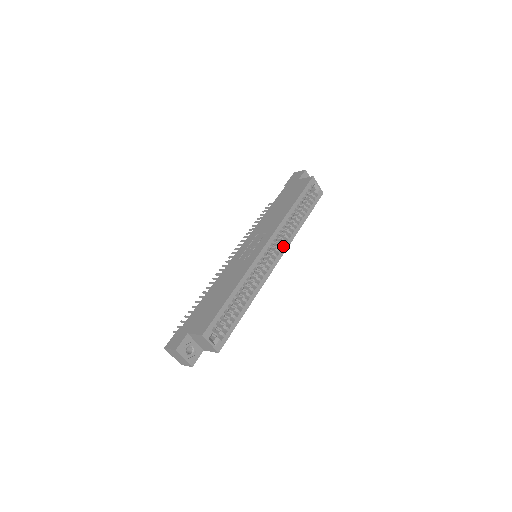
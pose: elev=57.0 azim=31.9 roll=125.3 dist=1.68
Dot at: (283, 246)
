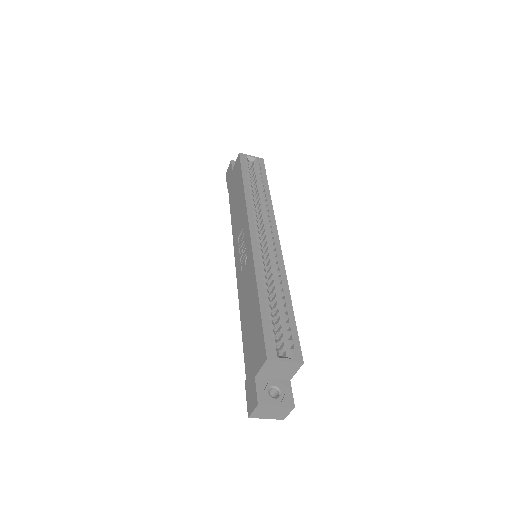
Dot at: (269, 222)
